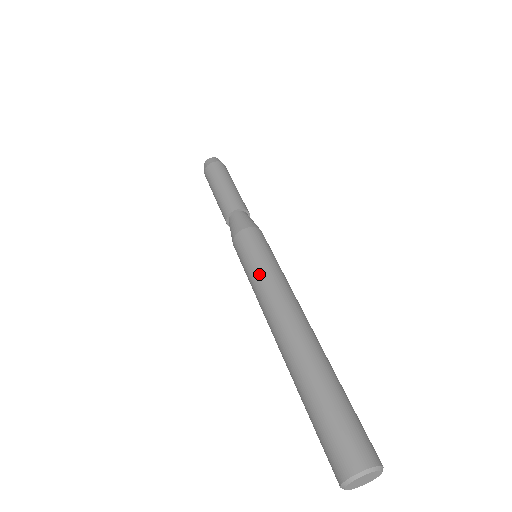
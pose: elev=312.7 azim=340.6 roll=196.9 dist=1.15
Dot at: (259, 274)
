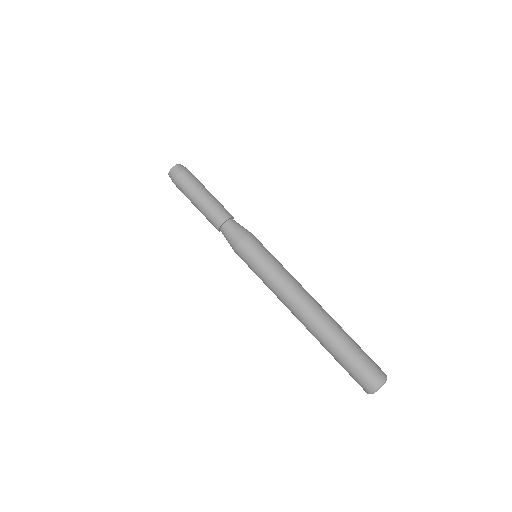
Dot at: (268, 280)
